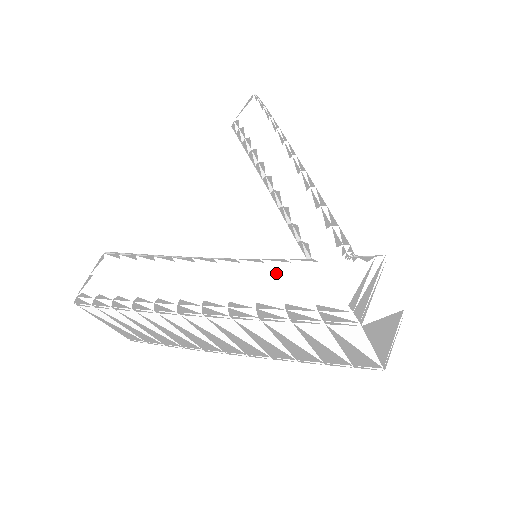
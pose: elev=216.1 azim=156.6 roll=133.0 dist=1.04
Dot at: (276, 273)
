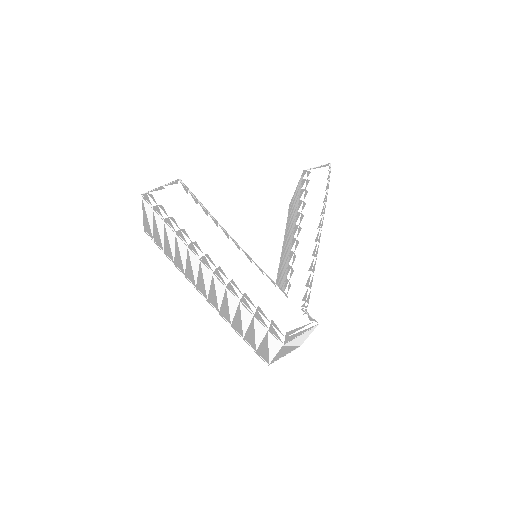
Dot at: (265, 286)
